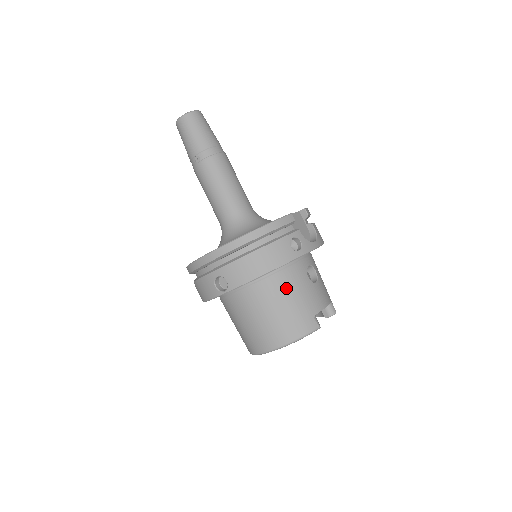
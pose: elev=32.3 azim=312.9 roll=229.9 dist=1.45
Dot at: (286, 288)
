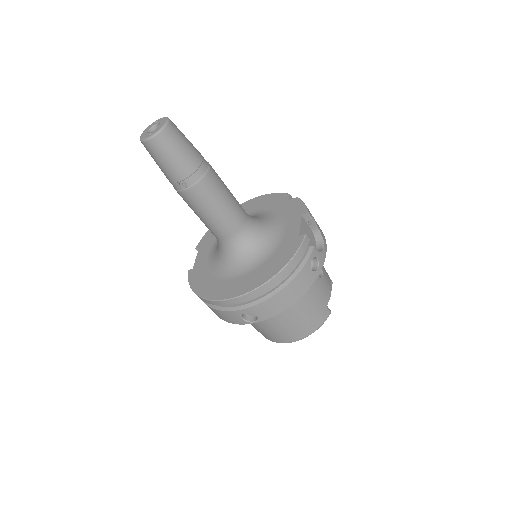
Dot at: (305, 297)
